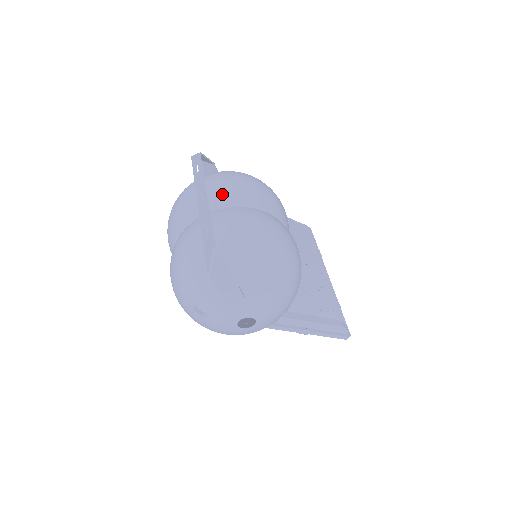
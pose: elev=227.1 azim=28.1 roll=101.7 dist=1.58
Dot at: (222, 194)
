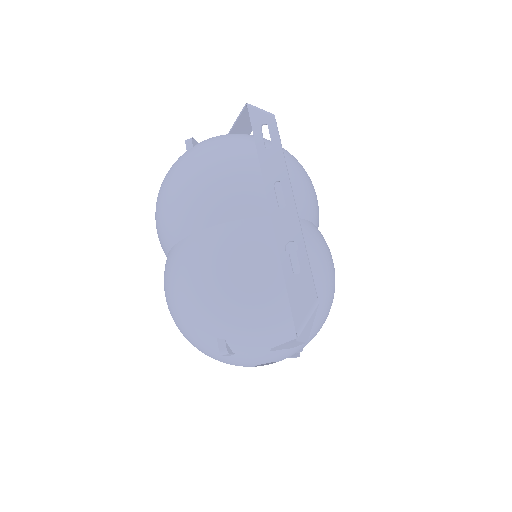
Dot at: occluded
